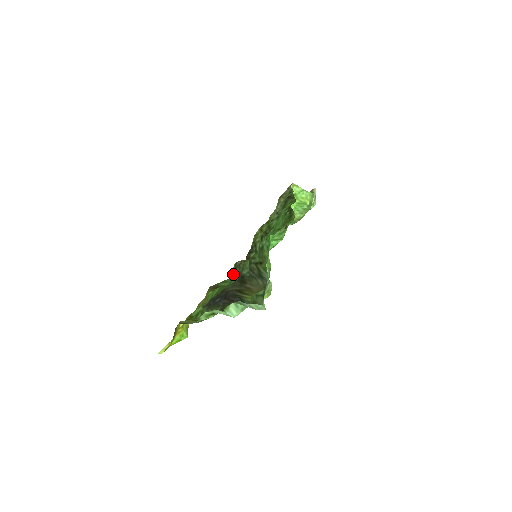
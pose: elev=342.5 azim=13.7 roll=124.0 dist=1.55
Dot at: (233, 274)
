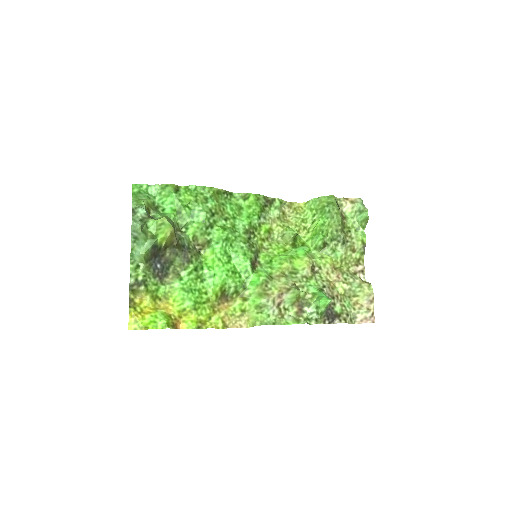
Dot at: (199, 260)
